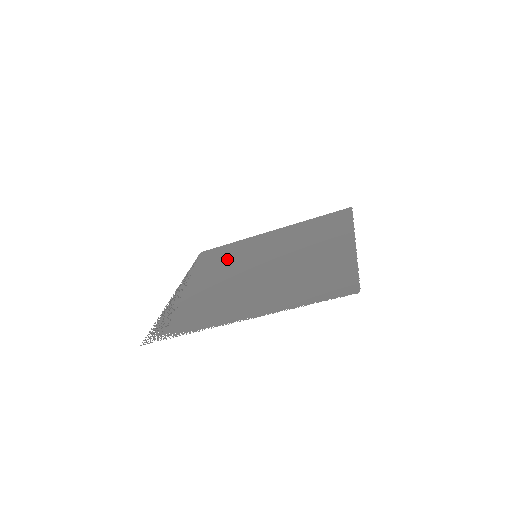
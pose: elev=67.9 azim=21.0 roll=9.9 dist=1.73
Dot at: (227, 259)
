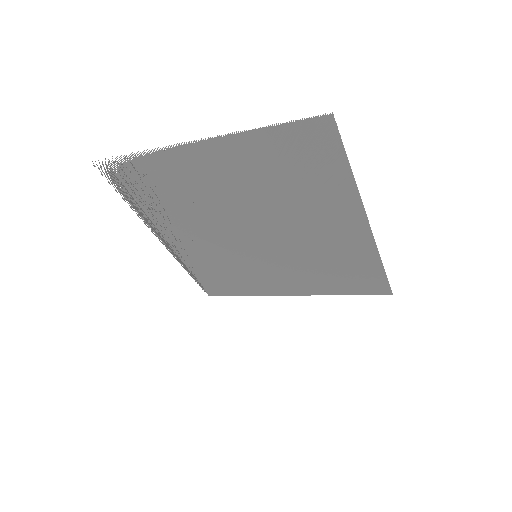
Dot at: (227, 266)
